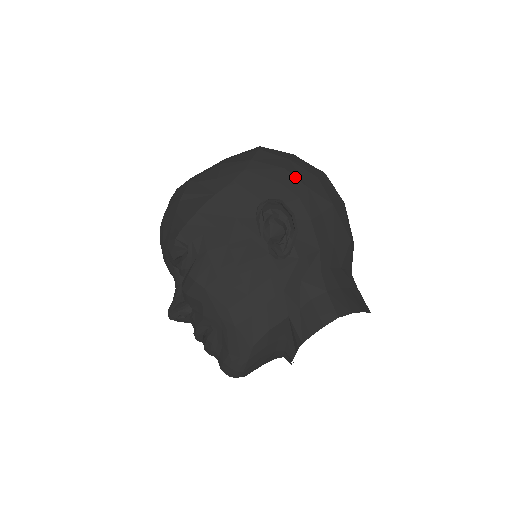
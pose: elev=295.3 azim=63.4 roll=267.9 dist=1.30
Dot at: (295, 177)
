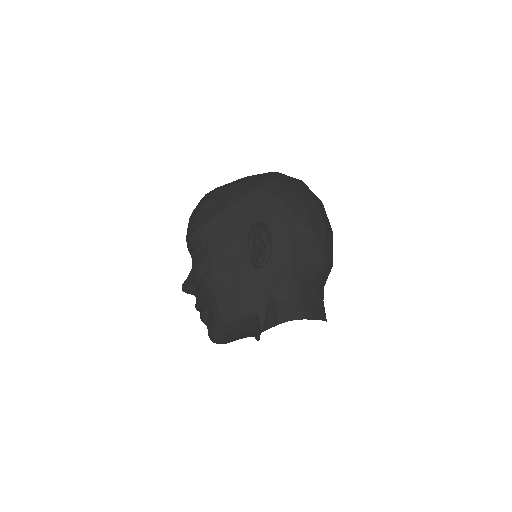
Dot at: (286, 206)
